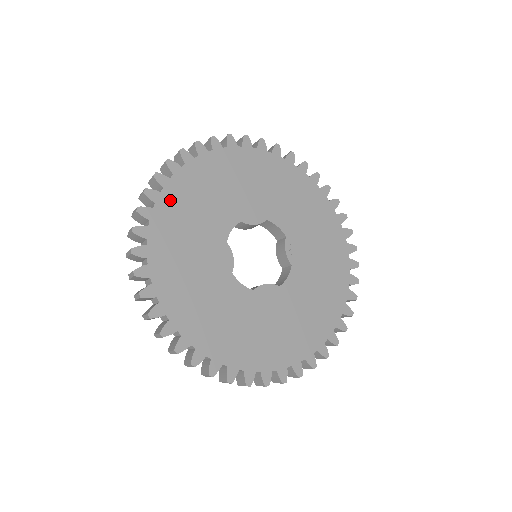
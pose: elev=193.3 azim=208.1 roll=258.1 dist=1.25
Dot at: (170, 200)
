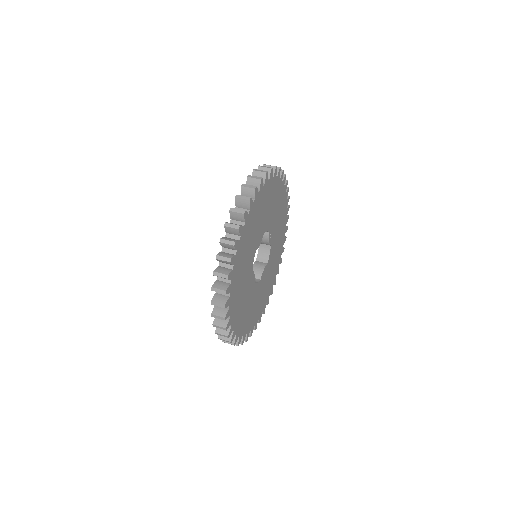
Dot at: (234, 282)
